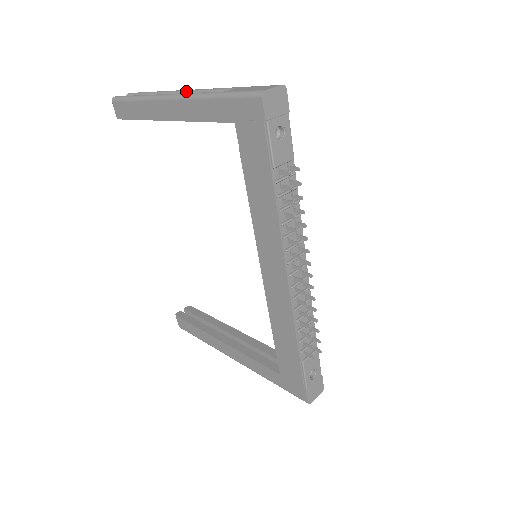
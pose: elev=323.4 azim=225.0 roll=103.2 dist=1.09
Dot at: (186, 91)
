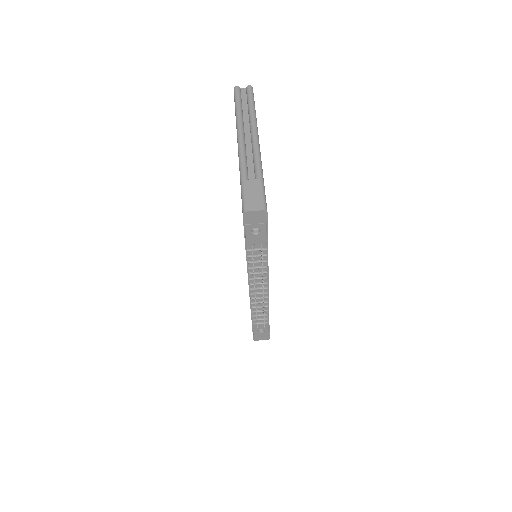
Dot at: (253, 139)
